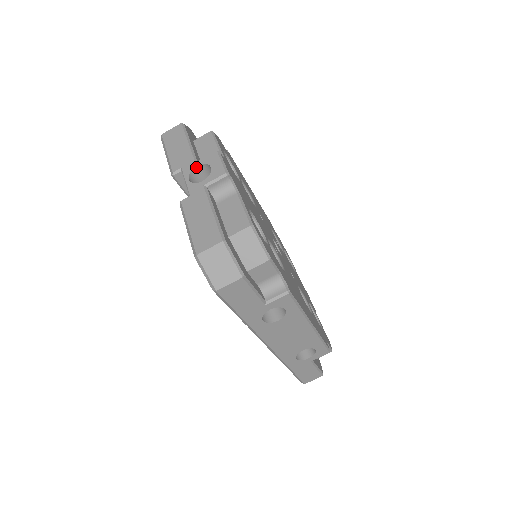
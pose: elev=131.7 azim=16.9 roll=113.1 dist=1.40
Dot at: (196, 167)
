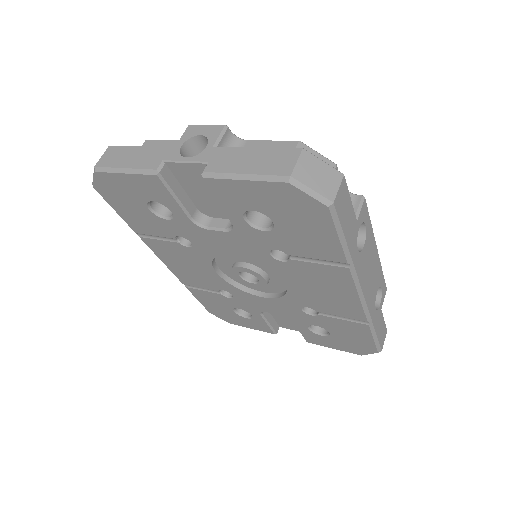
Dot at: (181, 148)
